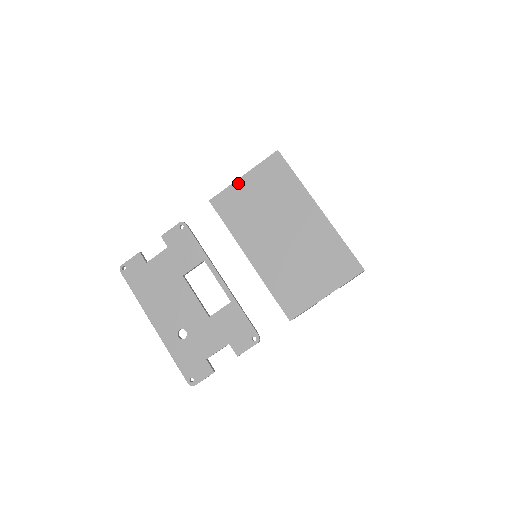
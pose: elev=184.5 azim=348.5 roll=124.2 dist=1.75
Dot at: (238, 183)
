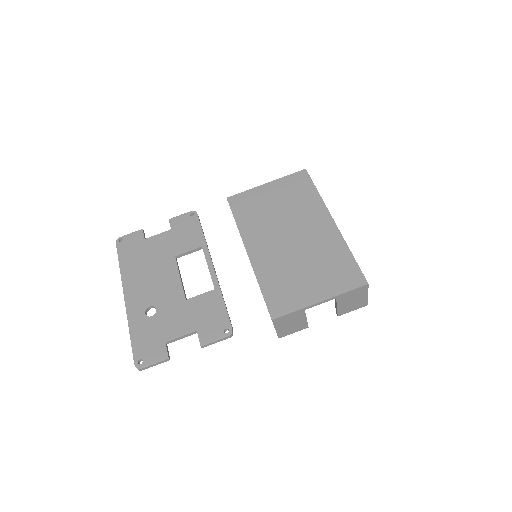
Dot at: (259, 188)
